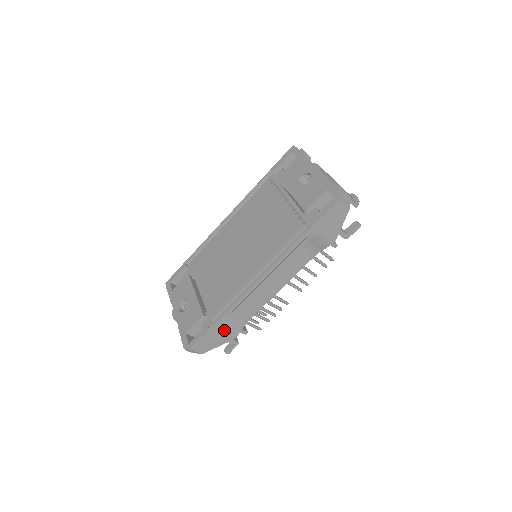
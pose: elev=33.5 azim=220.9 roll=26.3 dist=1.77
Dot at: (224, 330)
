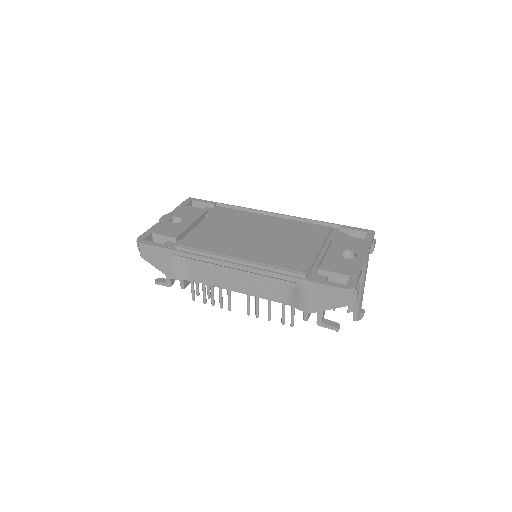
Dot at: (173, 263)
